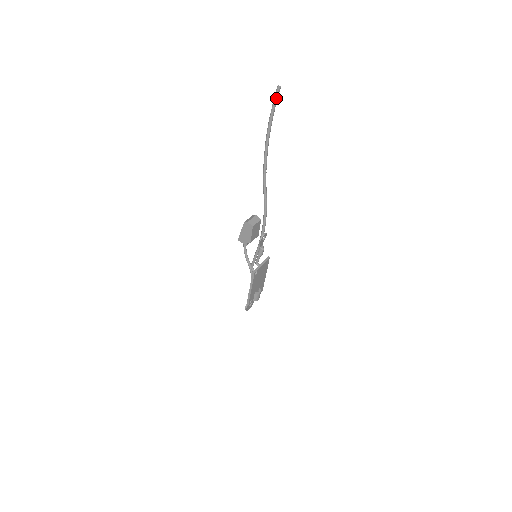
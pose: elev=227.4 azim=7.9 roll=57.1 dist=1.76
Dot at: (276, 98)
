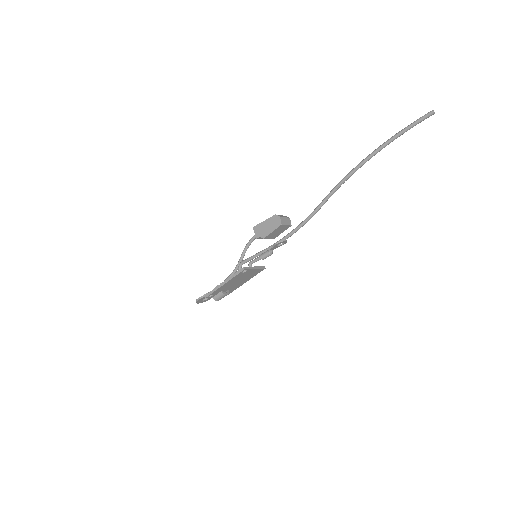
Dot at: (421, 120)
